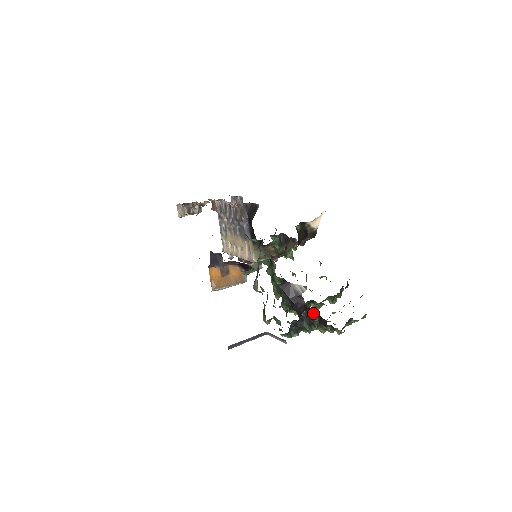
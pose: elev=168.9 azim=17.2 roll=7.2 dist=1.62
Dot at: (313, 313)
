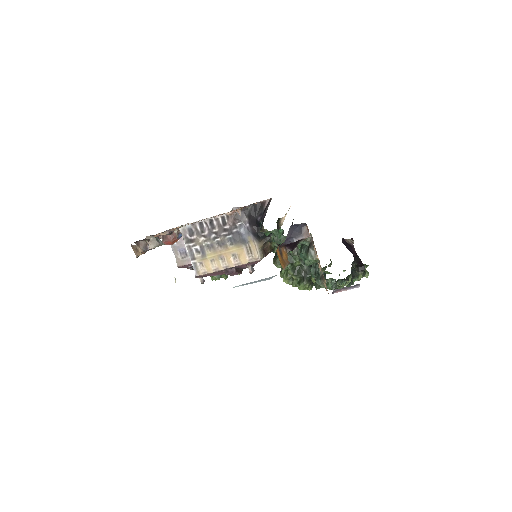
Dot at: (354, 263)
